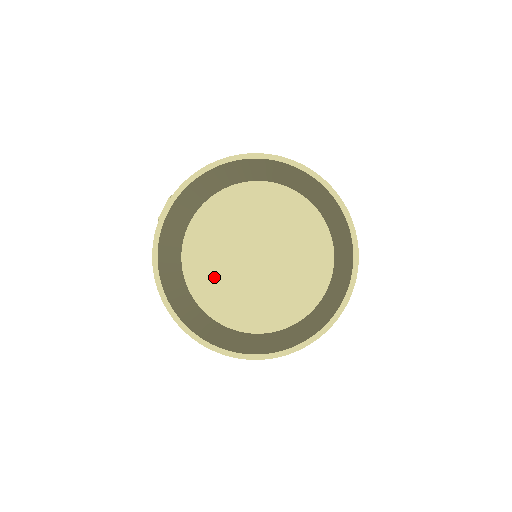
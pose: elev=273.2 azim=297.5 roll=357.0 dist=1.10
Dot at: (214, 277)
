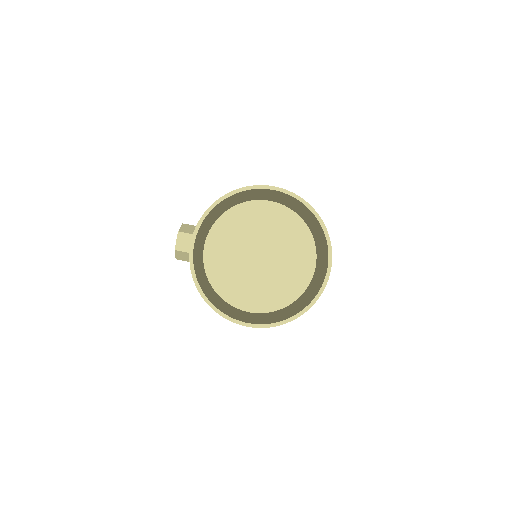
Dot at: (233, 280)
